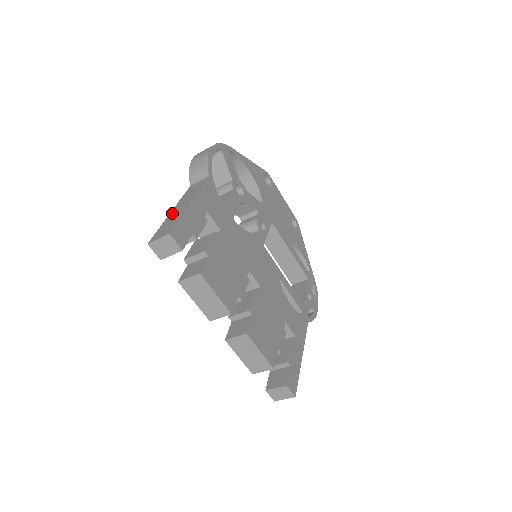
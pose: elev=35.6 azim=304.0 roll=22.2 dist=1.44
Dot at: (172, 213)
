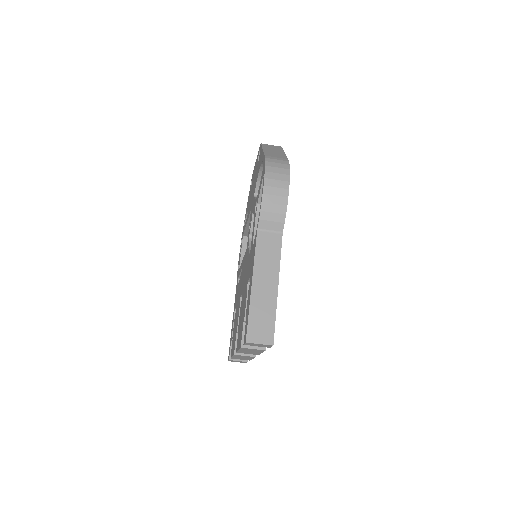
Dot at: (256, 291)
